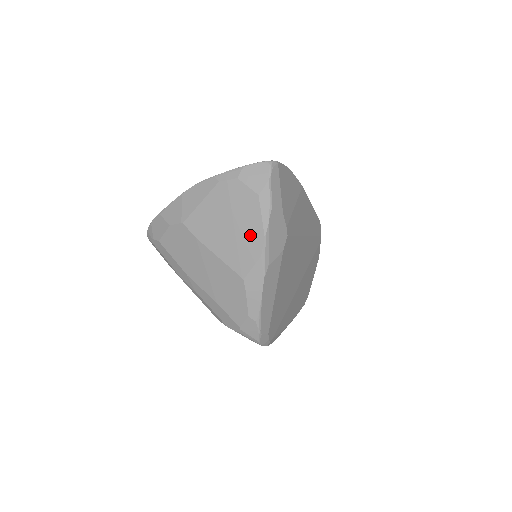
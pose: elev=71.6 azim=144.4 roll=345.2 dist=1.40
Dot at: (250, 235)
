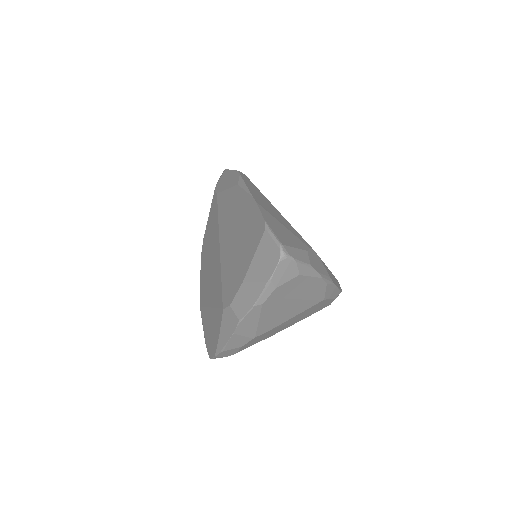
Dot at: (311, 289)
